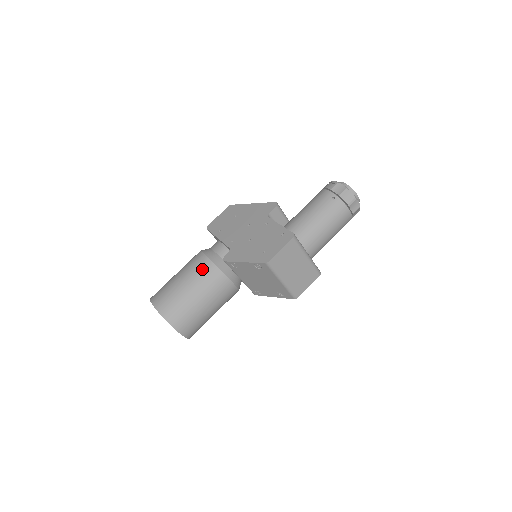
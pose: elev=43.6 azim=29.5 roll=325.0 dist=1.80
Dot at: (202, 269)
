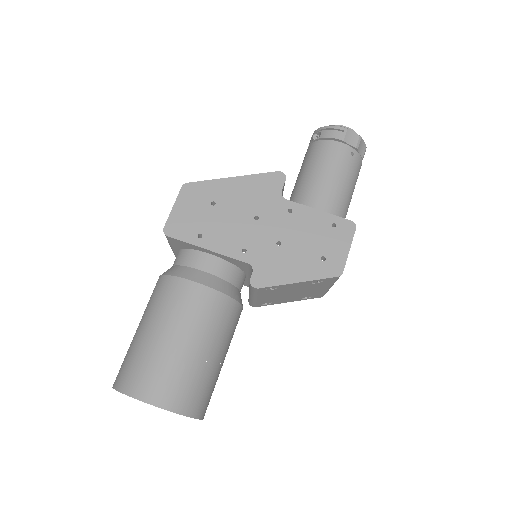
Dot at: (210, 310)
